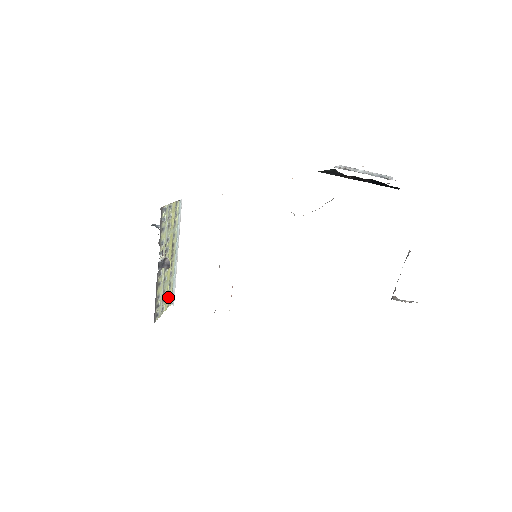
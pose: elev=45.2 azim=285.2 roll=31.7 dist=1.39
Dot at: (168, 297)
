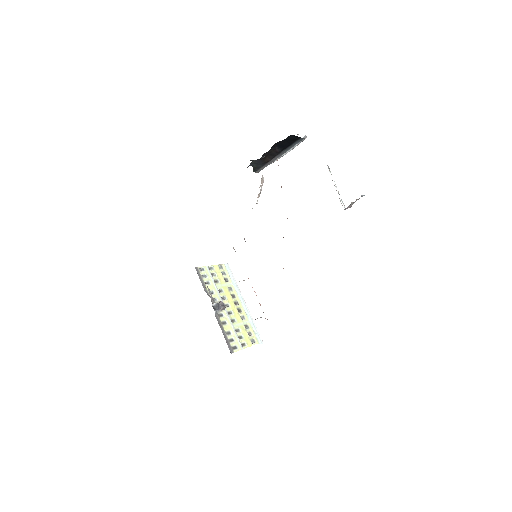
Dot at: (249, 336)
